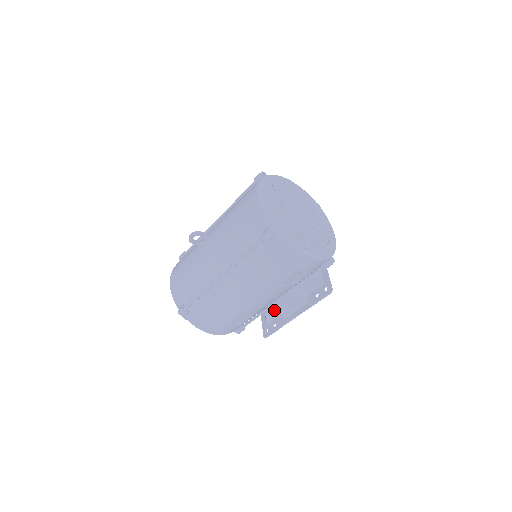
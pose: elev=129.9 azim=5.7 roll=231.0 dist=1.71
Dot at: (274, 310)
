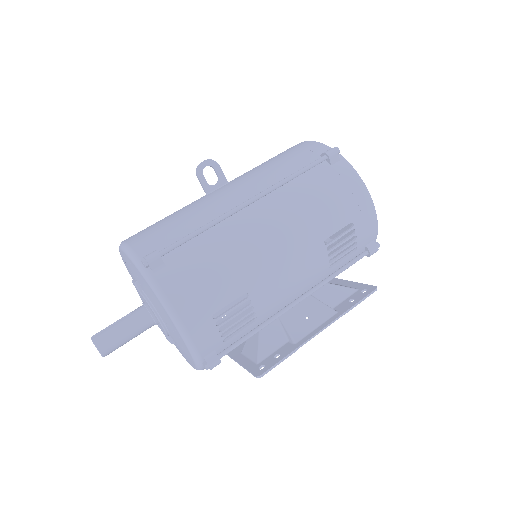
Dot at: (275, 335)
